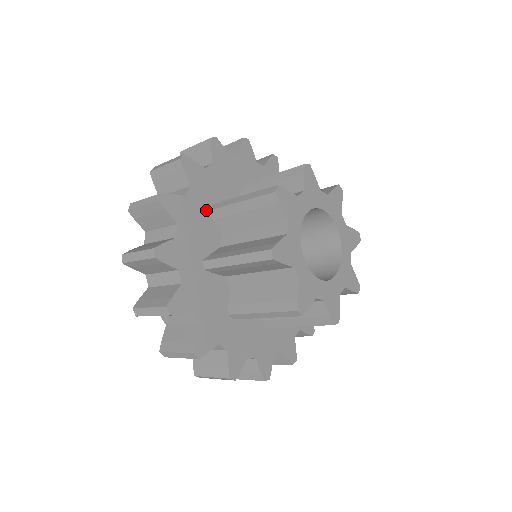
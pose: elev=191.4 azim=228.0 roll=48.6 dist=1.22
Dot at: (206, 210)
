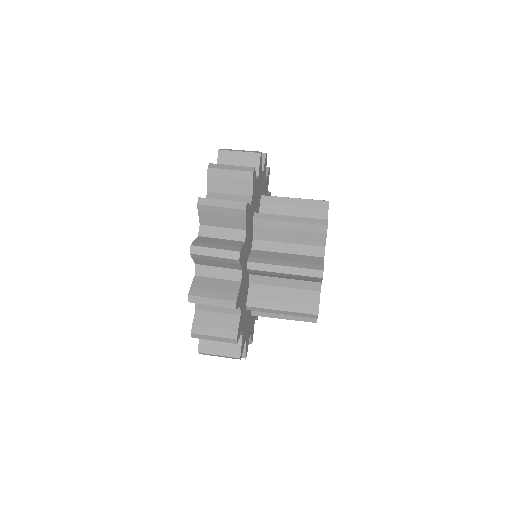
Dot at: (246, 313)
